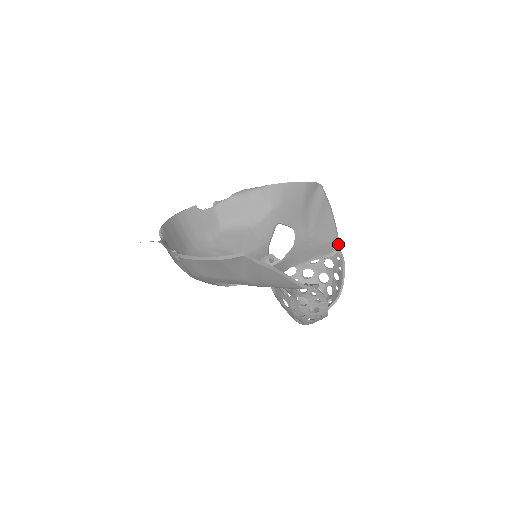
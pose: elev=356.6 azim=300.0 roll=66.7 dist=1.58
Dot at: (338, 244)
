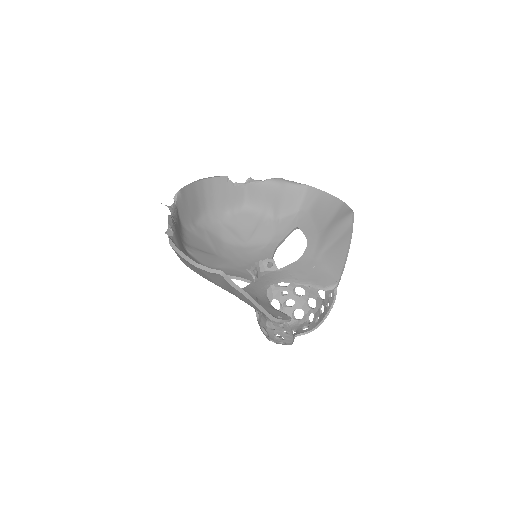
Dot at: (338, 282)
